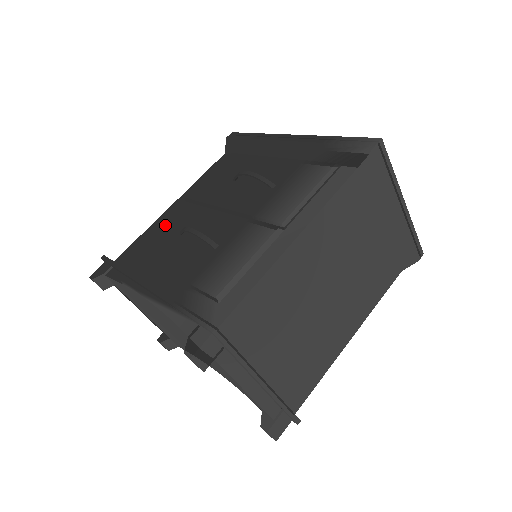
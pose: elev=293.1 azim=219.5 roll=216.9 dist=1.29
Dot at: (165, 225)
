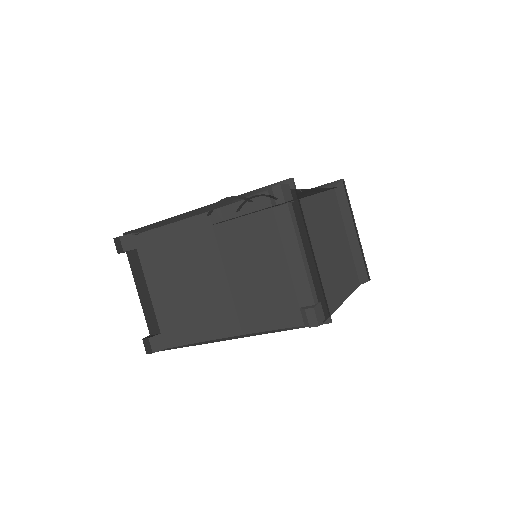
Dot at: occluded
